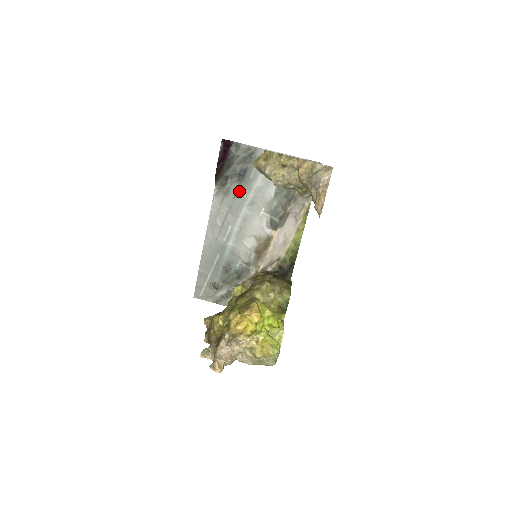
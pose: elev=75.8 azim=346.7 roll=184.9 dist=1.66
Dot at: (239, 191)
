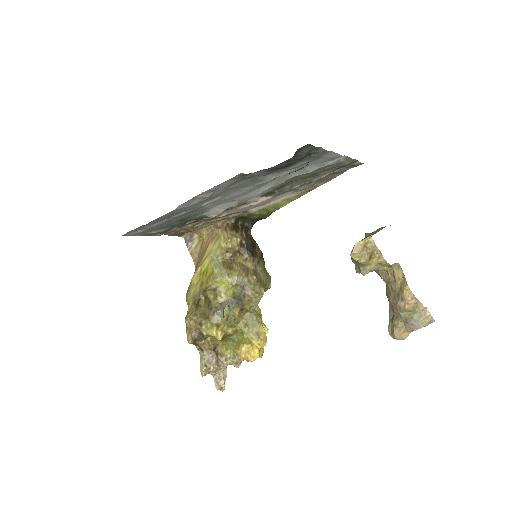
Dot at: (263, 176)
